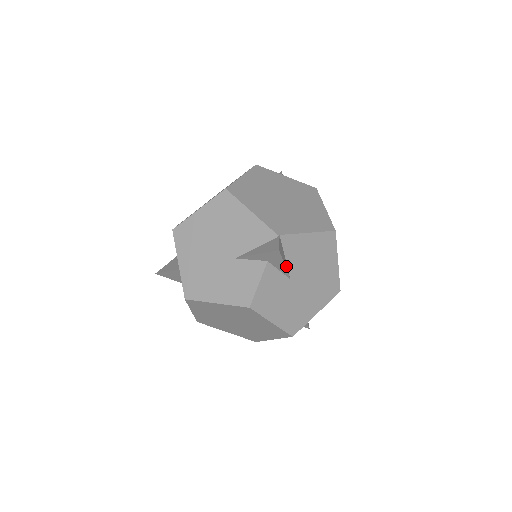
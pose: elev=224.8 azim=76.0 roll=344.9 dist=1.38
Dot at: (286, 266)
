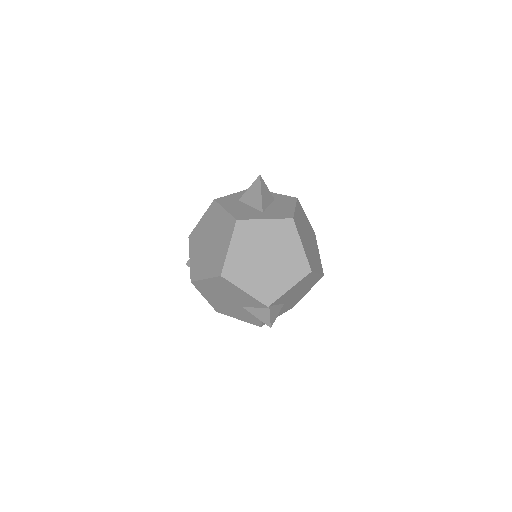
Dot at: (279, 309)
